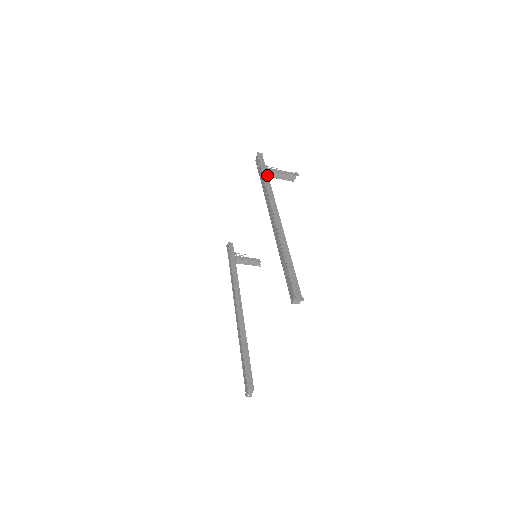
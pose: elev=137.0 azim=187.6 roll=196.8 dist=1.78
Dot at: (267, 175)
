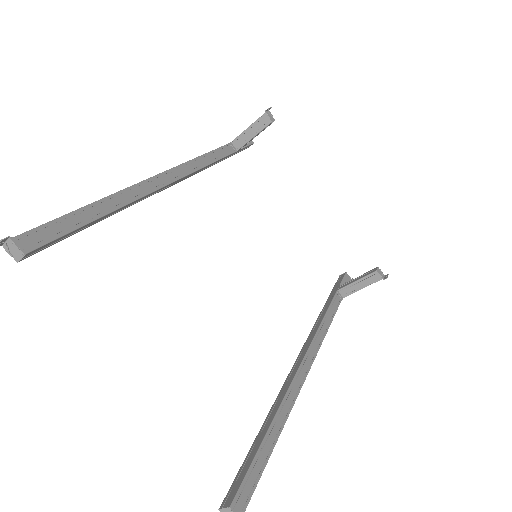
Dot at: (222, 146)
